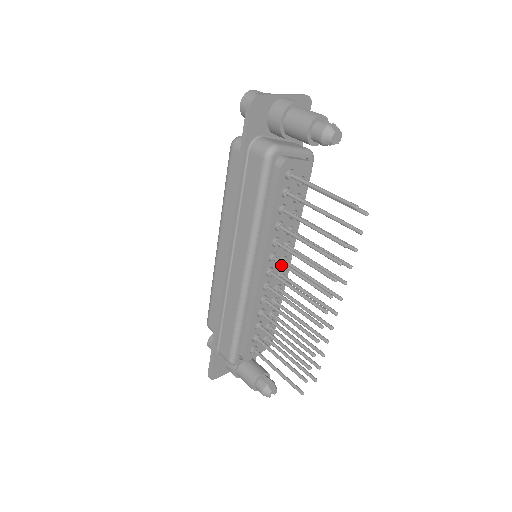
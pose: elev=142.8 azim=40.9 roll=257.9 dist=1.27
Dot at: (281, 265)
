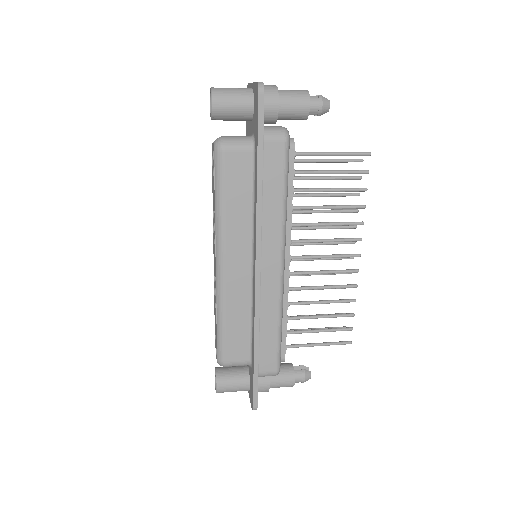
Dot at: occluded
